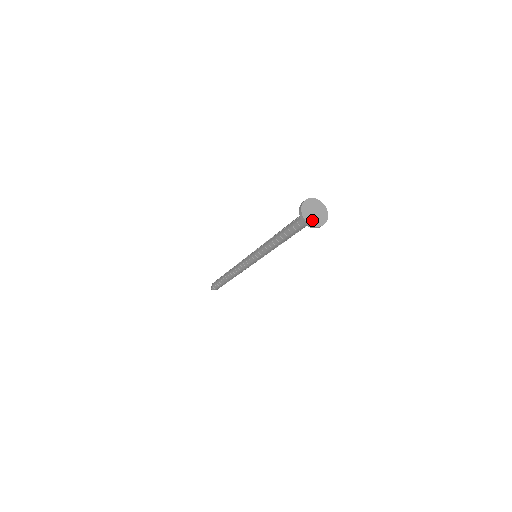
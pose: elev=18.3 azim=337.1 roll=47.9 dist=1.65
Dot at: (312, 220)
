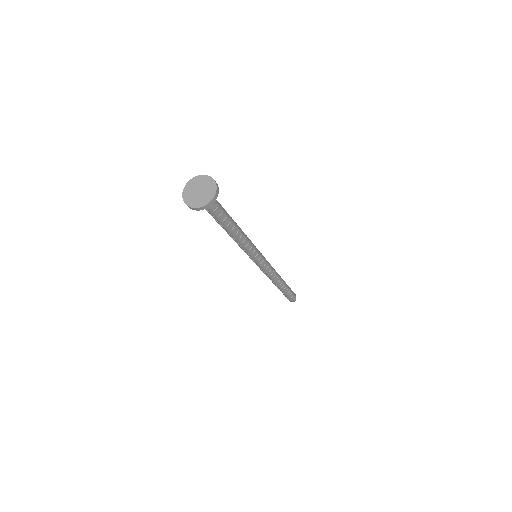
Dot at: (196, 202)
